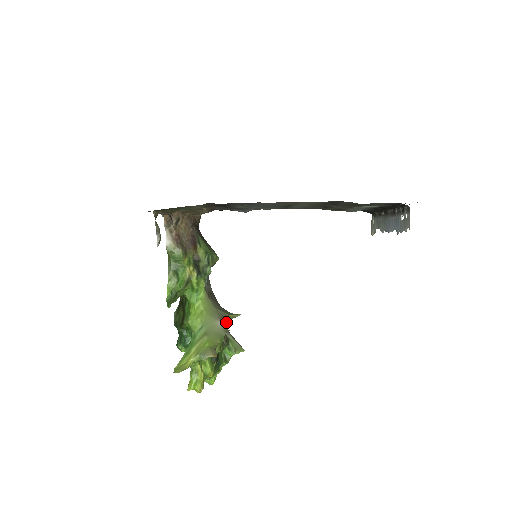
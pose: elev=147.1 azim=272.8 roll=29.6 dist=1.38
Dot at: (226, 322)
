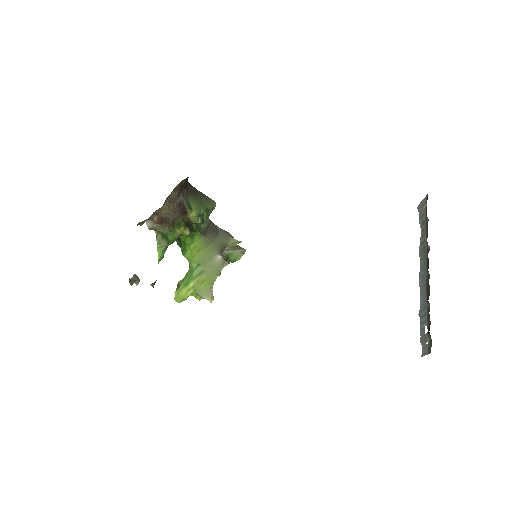
Dot at: occluded
